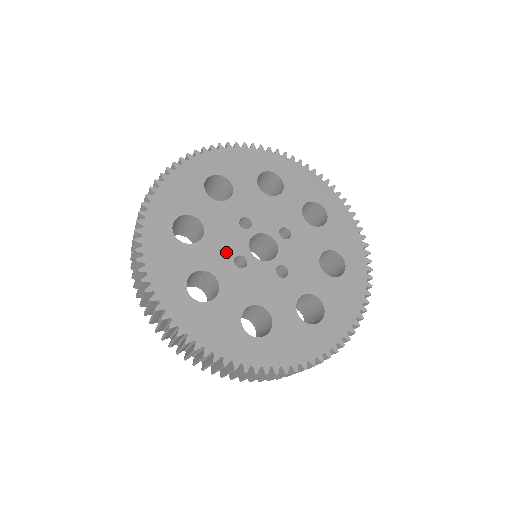
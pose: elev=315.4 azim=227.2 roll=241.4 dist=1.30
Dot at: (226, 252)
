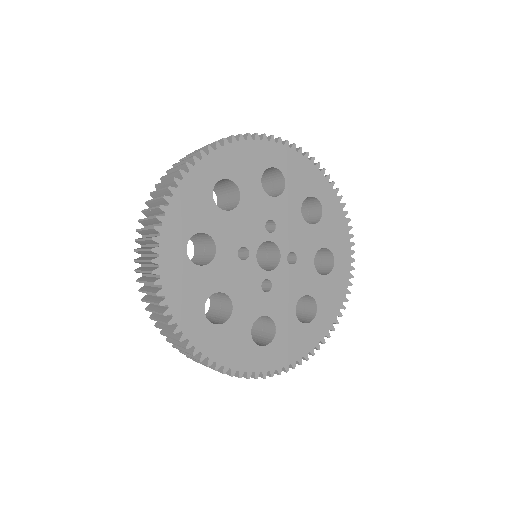
Dot at: (253, 291)
